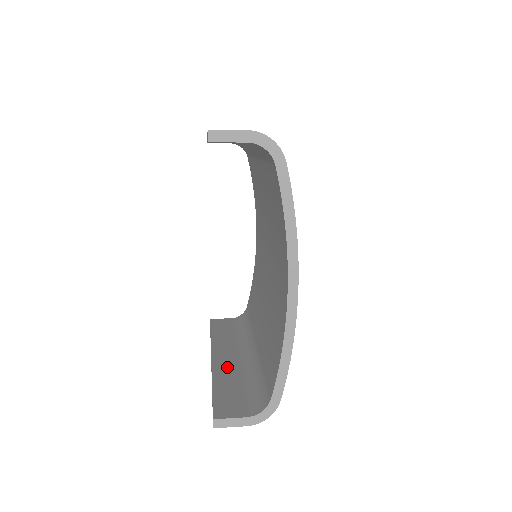
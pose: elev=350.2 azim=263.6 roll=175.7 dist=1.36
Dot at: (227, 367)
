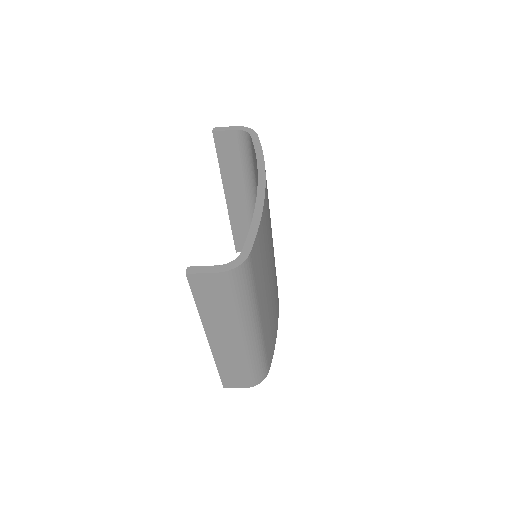
Dot at: occluded
